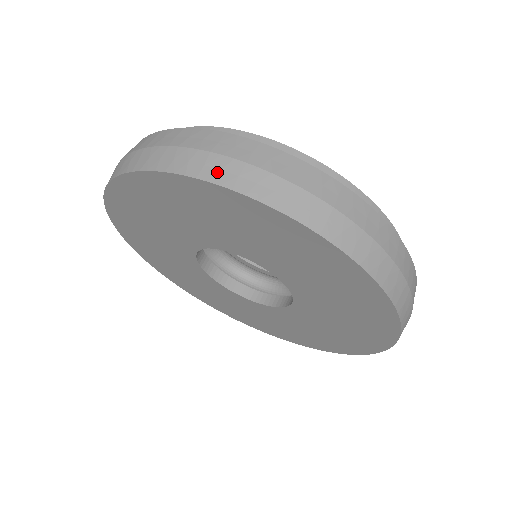
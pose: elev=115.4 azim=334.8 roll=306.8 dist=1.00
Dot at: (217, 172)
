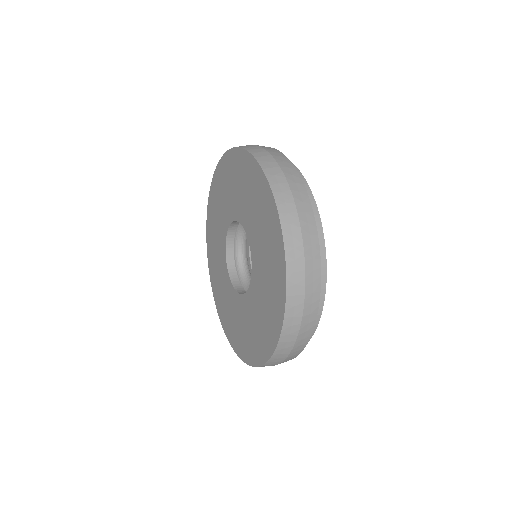
Dot at: (245, 146)
